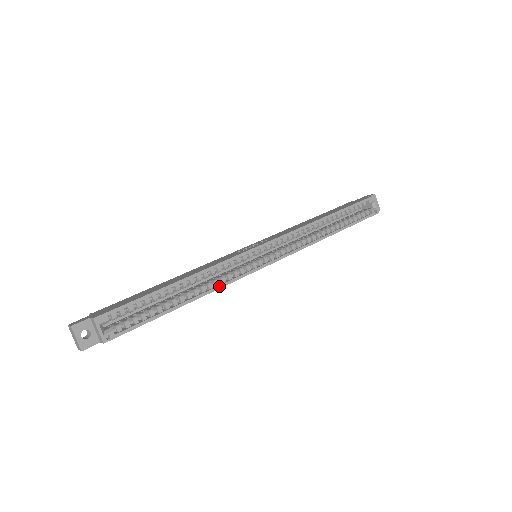
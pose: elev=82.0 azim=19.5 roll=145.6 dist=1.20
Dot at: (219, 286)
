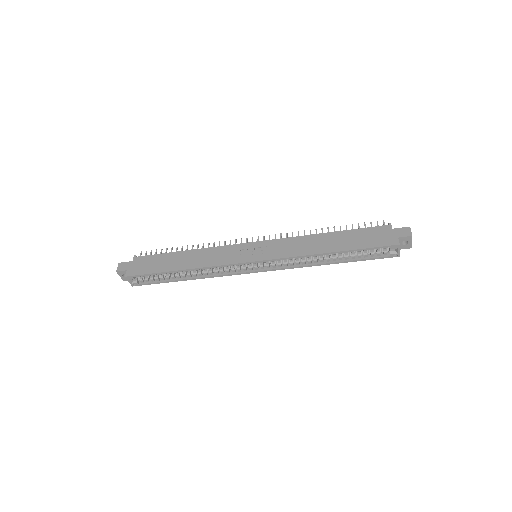
Dot at: (211, 276)
